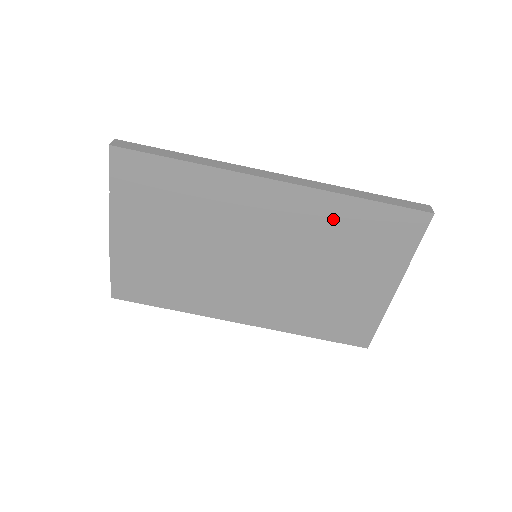
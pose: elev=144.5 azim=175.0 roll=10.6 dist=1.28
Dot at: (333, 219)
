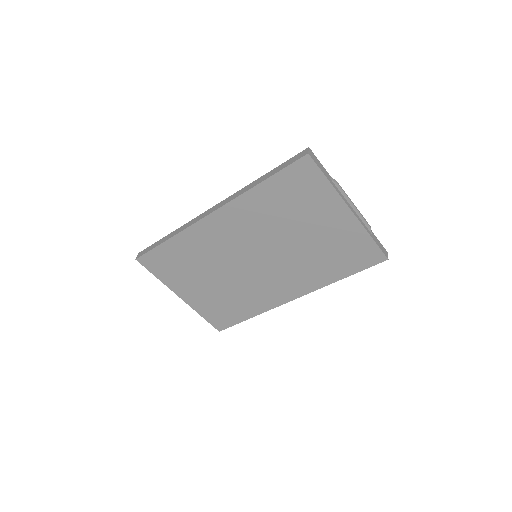
Dot at: (262, 206)
